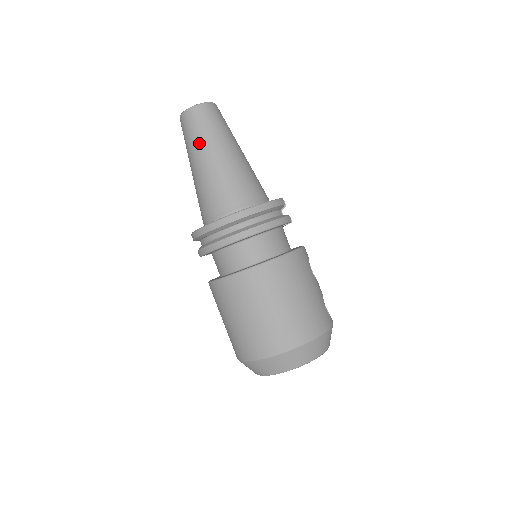
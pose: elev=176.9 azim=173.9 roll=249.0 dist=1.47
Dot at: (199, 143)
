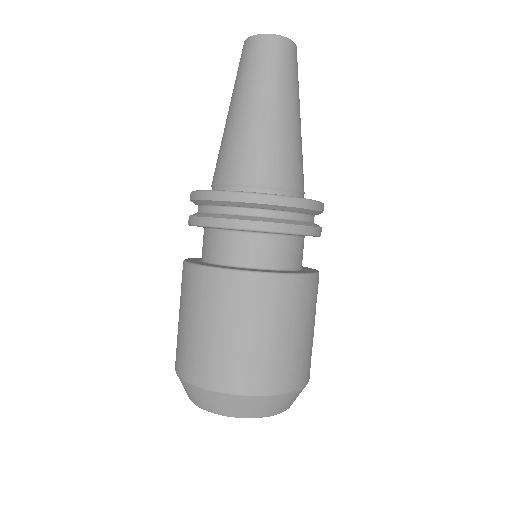
Dot at: (258, 84)
